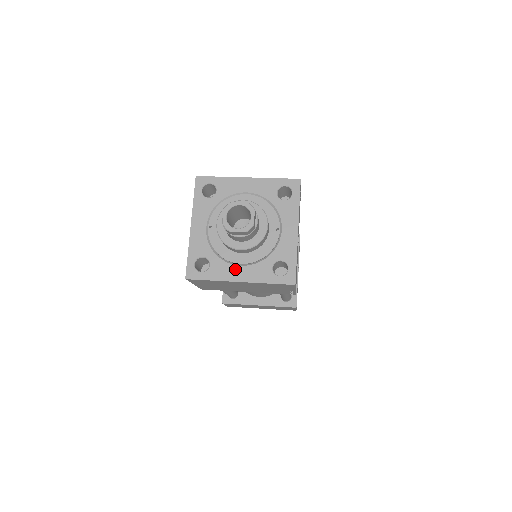
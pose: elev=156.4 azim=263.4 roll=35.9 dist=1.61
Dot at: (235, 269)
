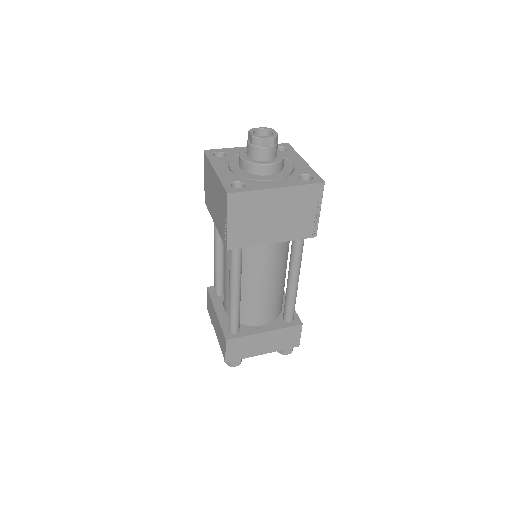
Dot at: (269, 183)
